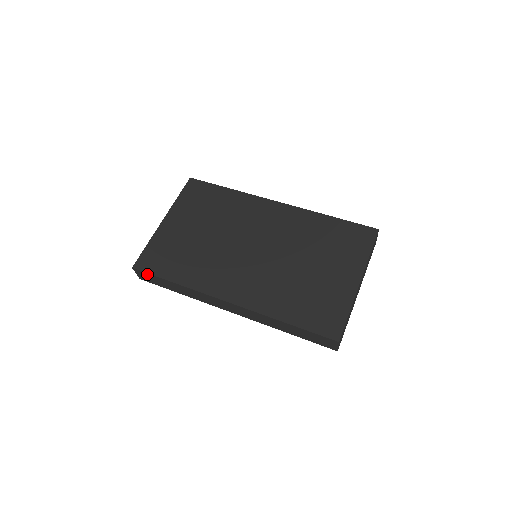
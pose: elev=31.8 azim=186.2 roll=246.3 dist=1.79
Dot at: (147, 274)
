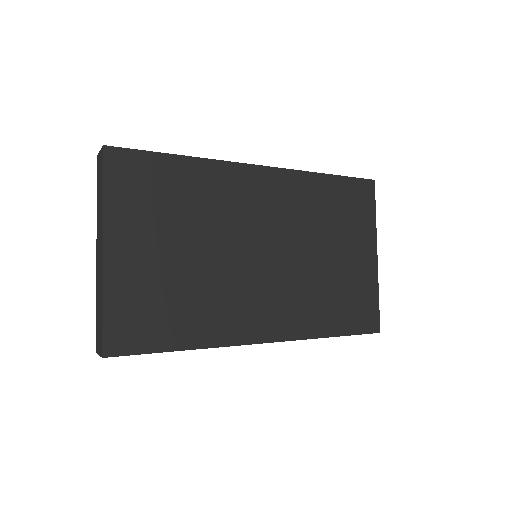
Dot at: (131, 354)
